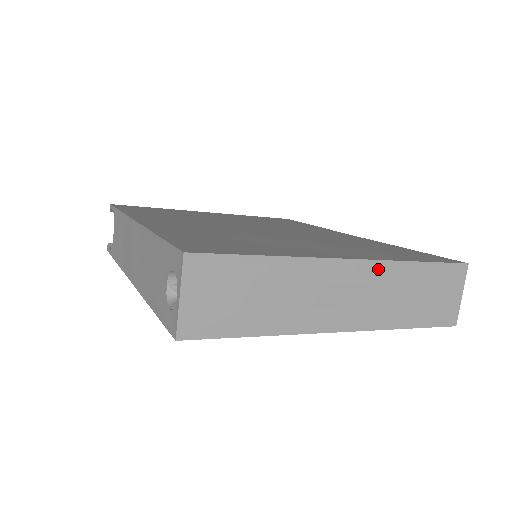
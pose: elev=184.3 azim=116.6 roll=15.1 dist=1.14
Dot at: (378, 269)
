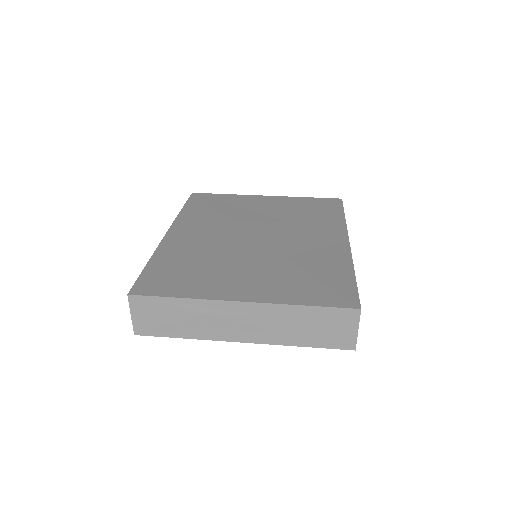
Dot at: (267, 308)
